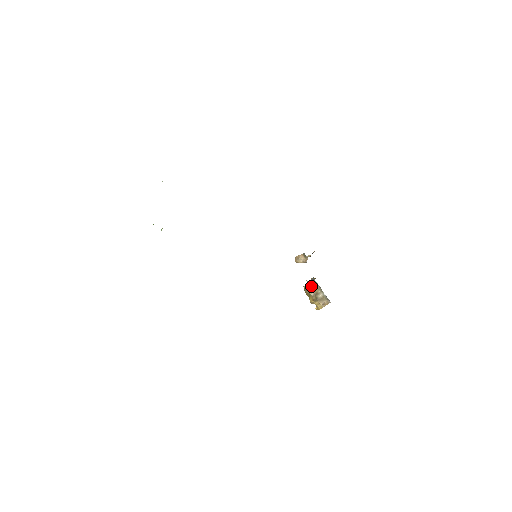
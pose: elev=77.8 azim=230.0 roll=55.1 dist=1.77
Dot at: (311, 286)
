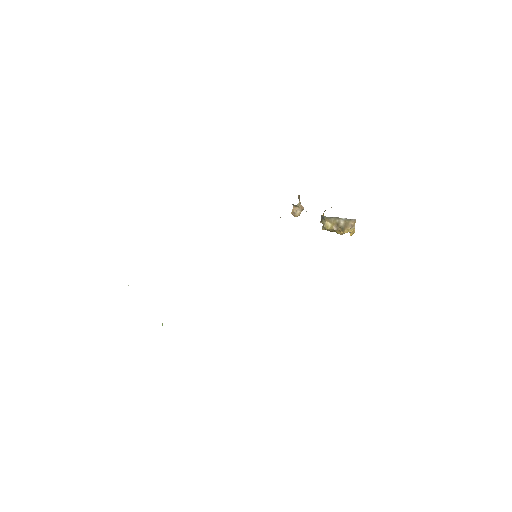
Dot at: (327, 224)
